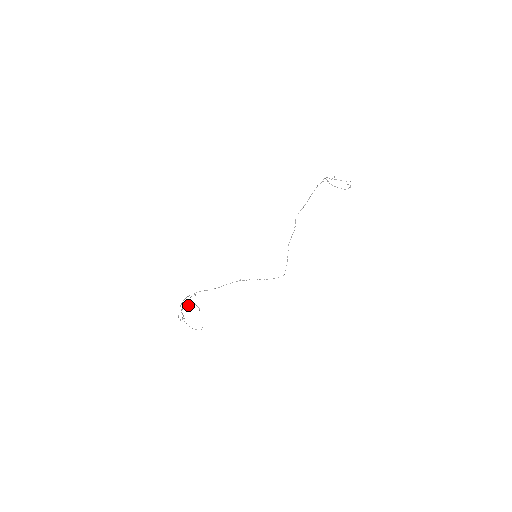
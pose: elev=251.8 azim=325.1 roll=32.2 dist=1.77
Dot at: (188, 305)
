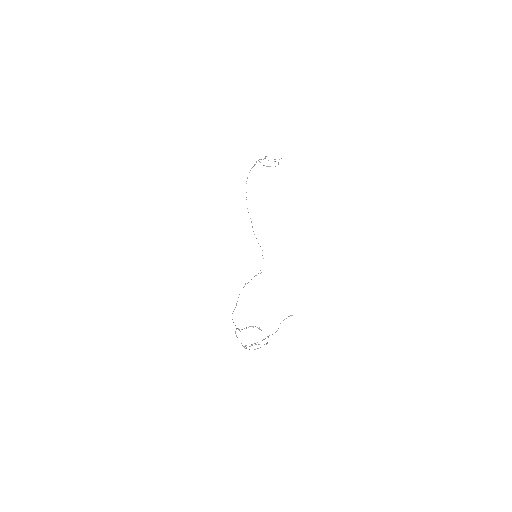
Dot at: occluded
